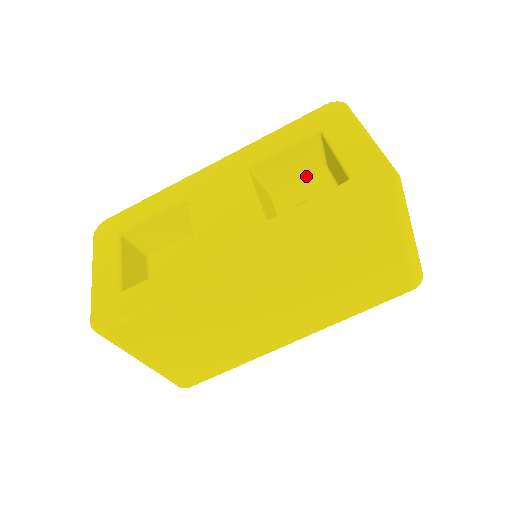
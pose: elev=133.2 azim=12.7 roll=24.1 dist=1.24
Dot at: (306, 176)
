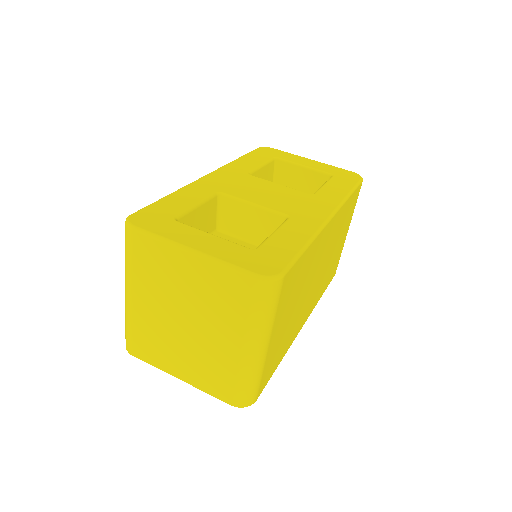
Dot at: occluded
